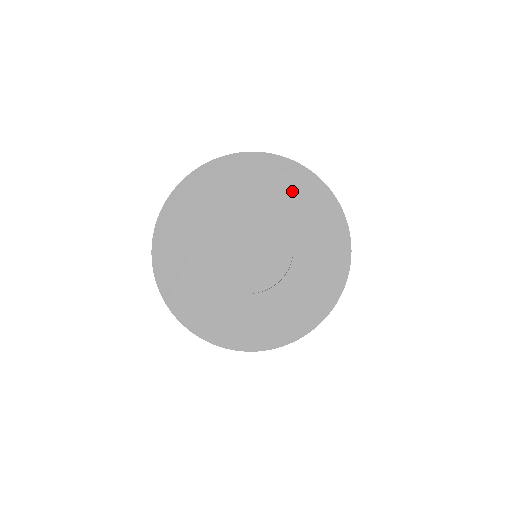
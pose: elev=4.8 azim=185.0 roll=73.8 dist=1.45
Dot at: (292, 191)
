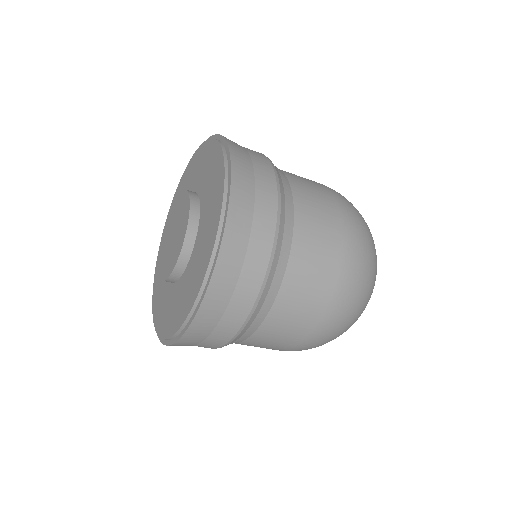
Dot at: (212, 176)
